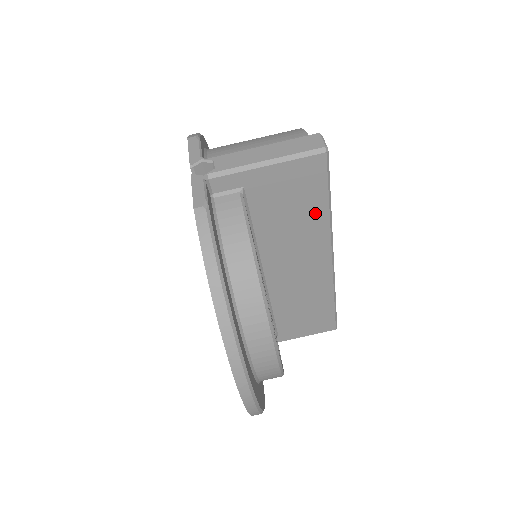
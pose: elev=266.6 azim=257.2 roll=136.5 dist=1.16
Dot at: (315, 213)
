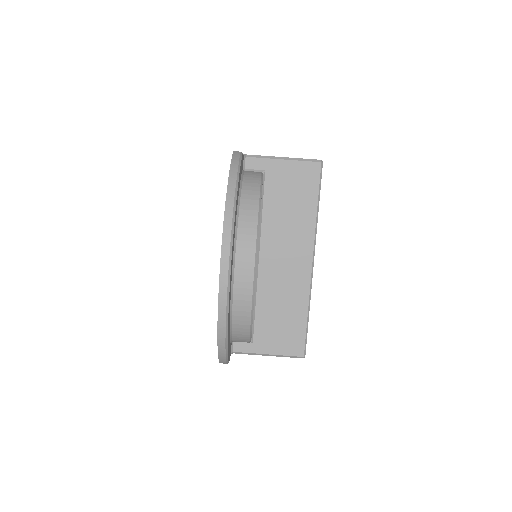
Dot at: (307, 210)
